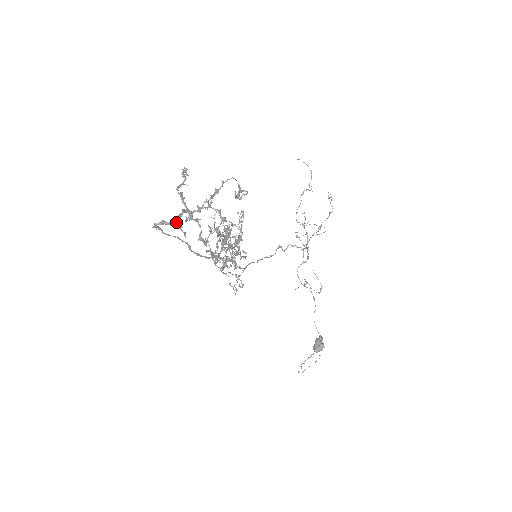
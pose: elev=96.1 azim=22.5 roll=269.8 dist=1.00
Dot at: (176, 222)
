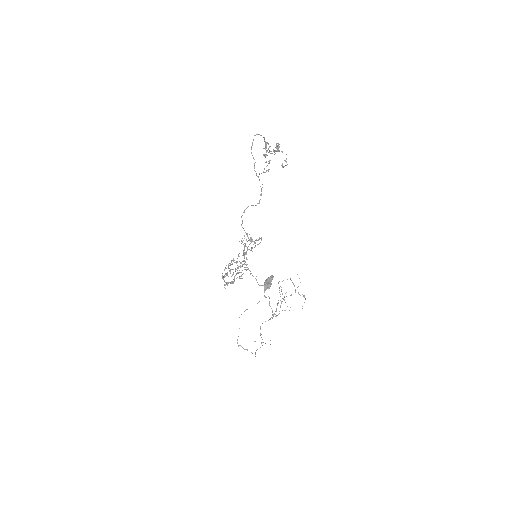
Dot at: occluded
